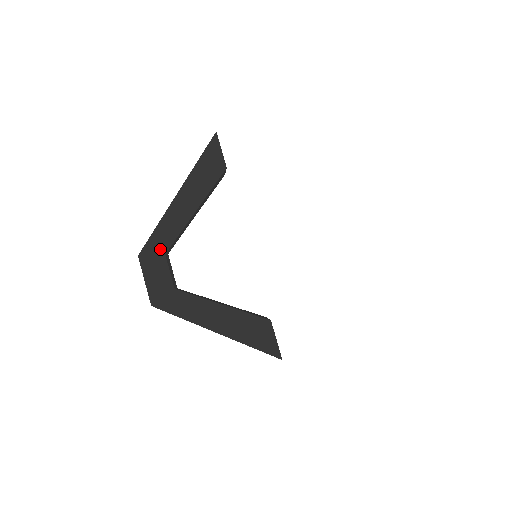
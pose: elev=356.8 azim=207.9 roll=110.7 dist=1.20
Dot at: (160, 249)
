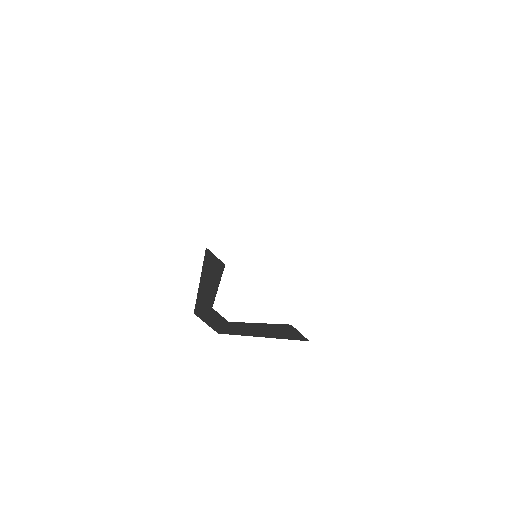
Dot at: (206, 308)
